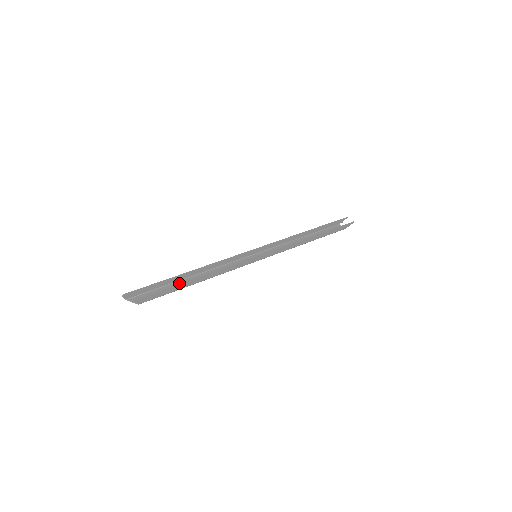
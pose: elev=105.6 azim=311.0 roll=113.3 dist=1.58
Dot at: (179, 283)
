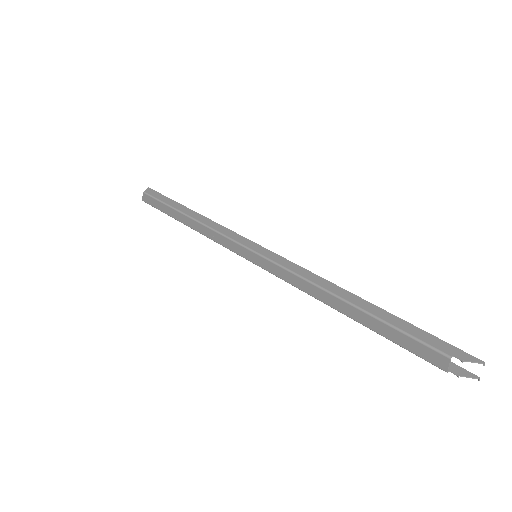
Dot at: (176, 216)
